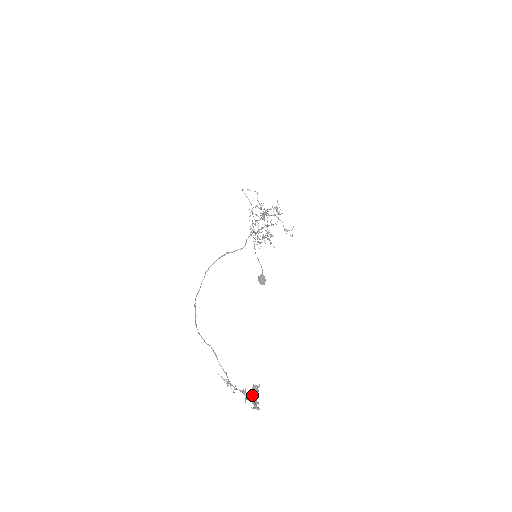
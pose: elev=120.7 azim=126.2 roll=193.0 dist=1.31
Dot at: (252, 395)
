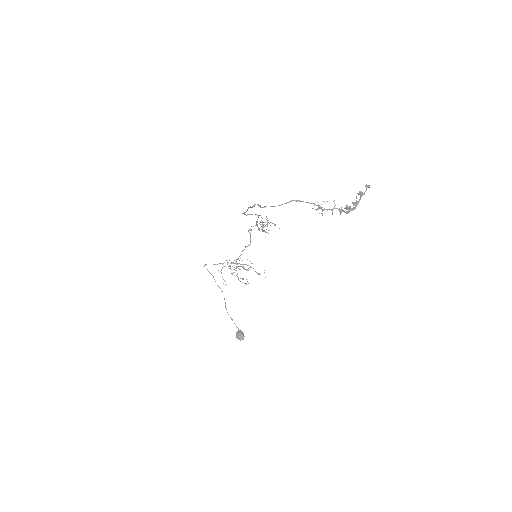
Dot at: (350, 209)
